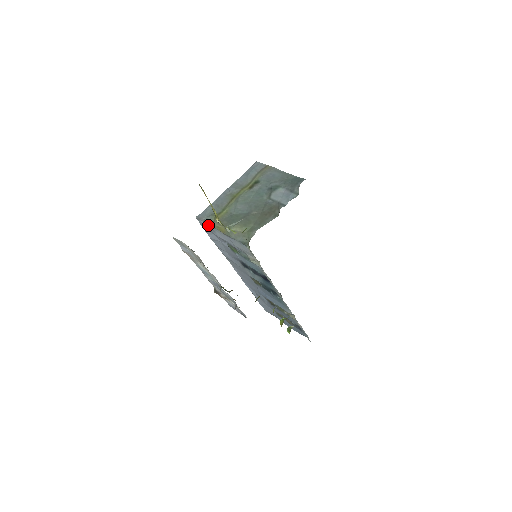
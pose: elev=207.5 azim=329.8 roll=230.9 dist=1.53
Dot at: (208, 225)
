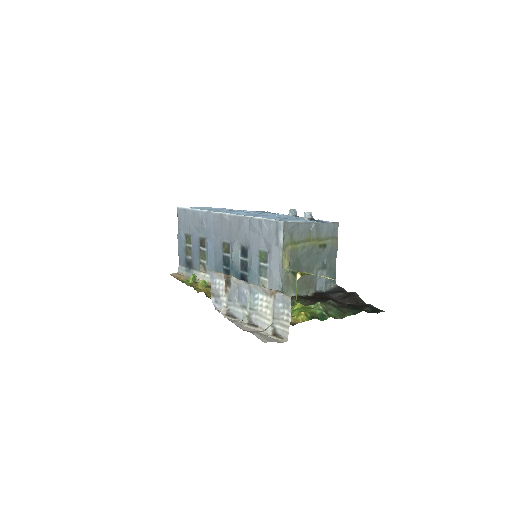
Dot at: (282, 239)
